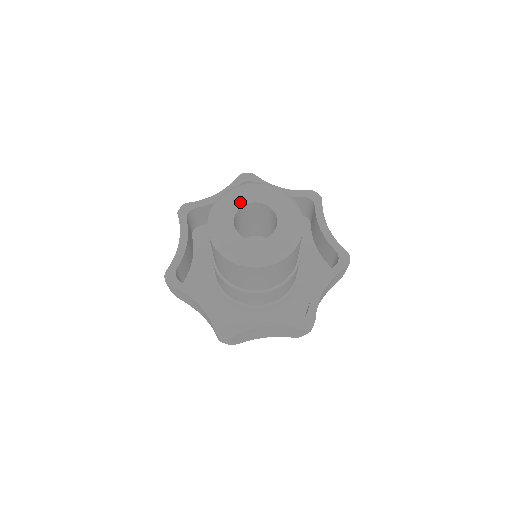
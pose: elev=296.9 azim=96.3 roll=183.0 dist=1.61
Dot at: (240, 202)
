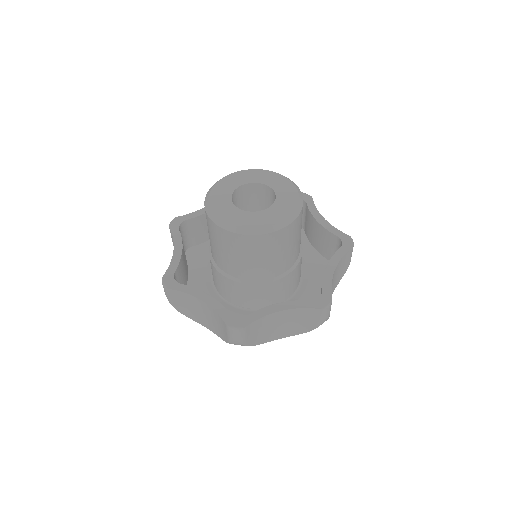
Dot at: (235, 184)
